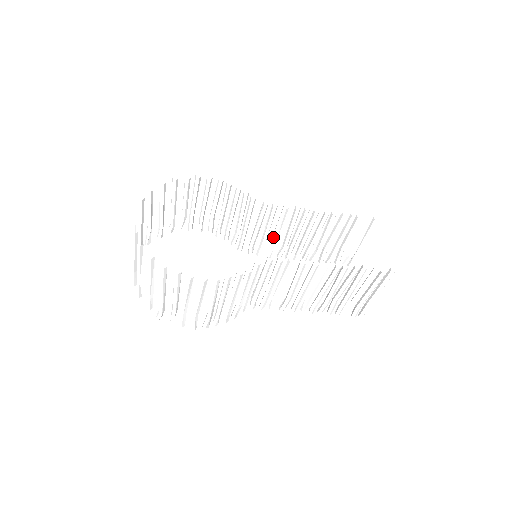
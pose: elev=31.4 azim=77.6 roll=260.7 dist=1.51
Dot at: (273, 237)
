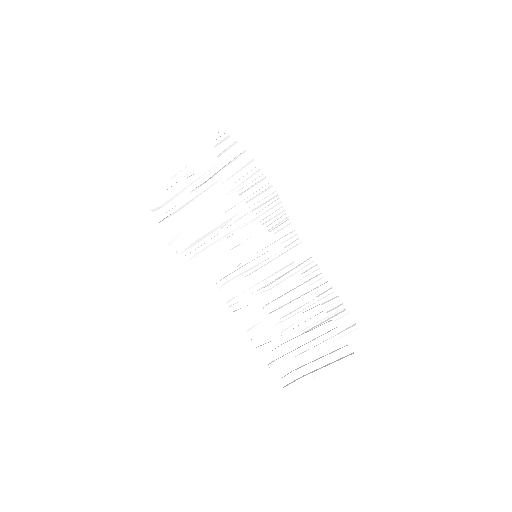
Dot at: occluded
